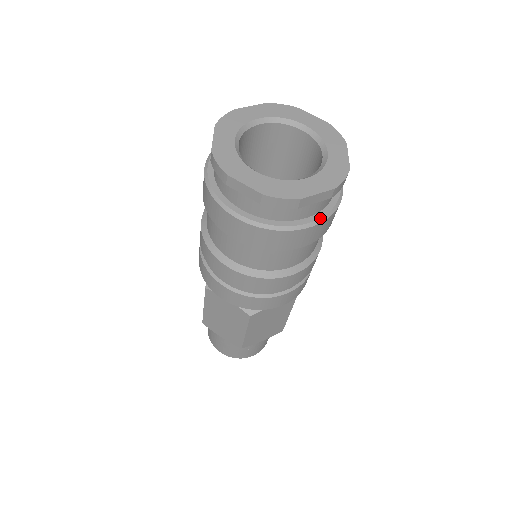
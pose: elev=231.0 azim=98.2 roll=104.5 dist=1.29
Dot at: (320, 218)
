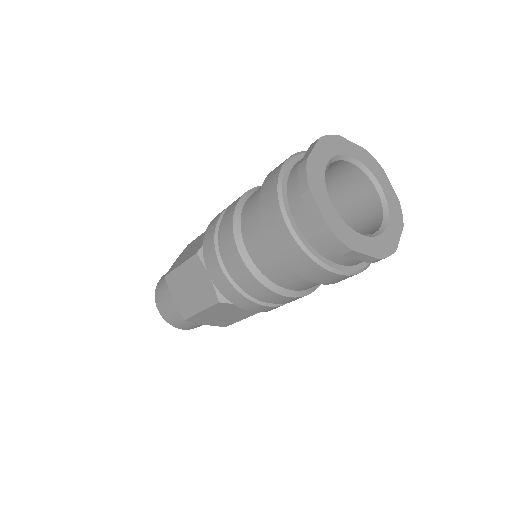
Dot at: (348, 271)
